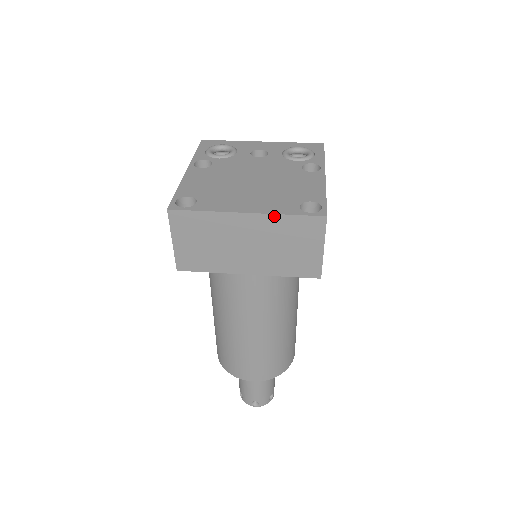
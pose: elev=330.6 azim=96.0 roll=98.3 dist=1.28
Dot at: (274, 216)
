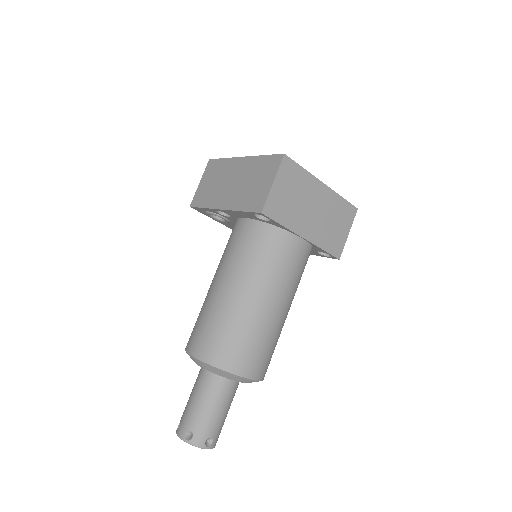
Dot at: (336, 194)
